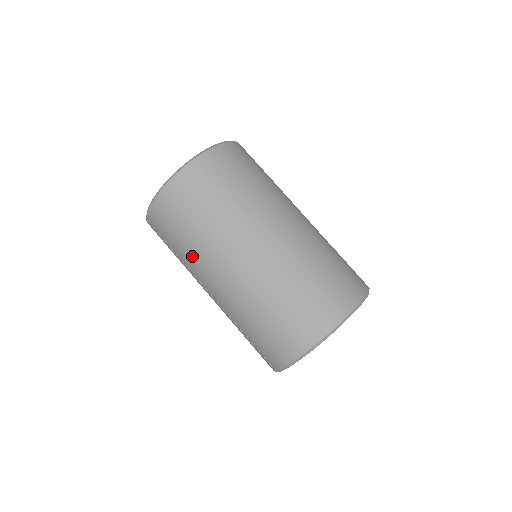
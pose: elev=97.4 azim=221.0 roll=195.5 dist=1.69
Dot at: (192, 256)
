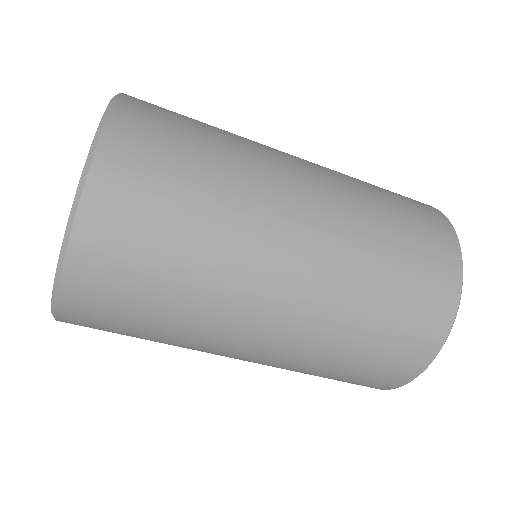
Dot at: occluded
